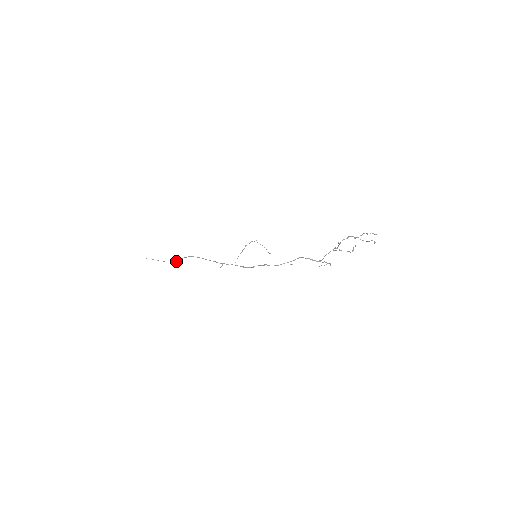
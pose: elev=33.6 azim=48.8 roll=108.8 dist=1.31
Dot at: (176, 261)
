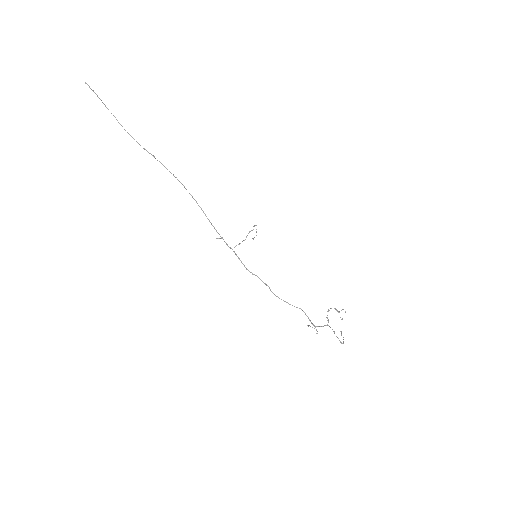
Dot at: occluded
